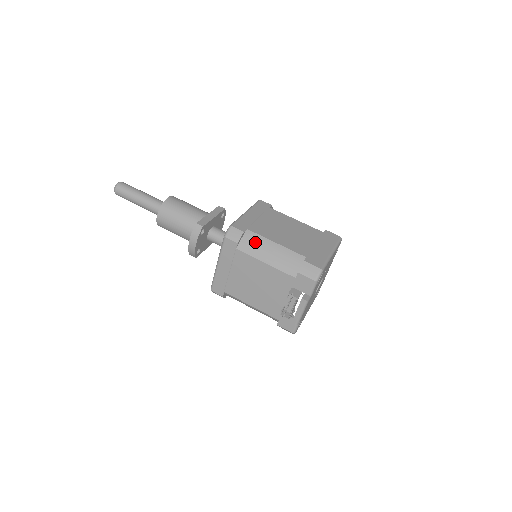
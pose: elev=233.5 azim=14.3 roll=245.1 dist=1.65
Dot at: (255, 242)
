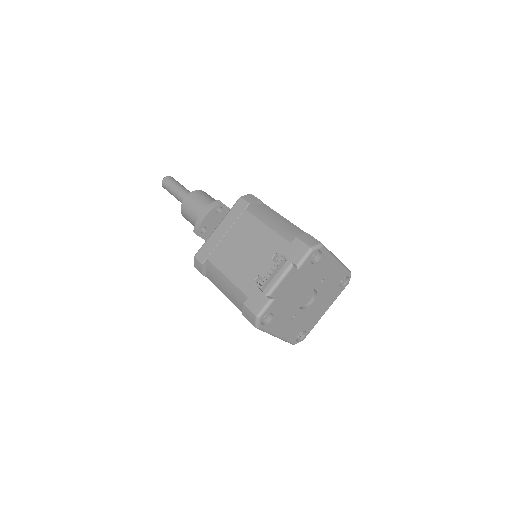
Dot at: (266, 211)
